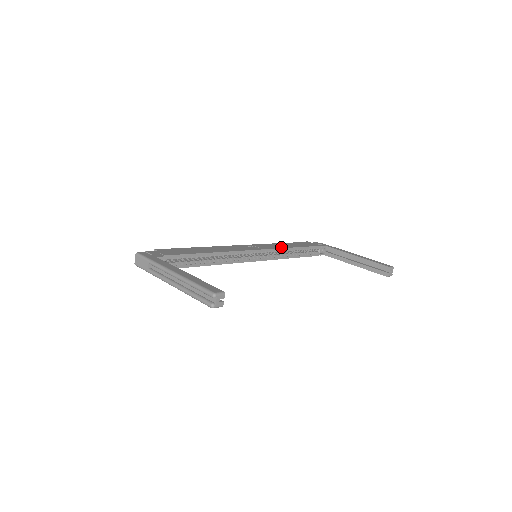
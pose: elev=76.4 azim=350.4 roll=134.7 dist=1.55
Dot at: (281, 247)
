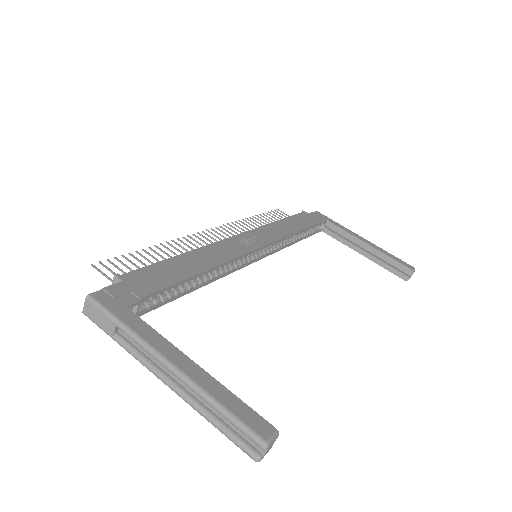
Dot at: (284, 234)
